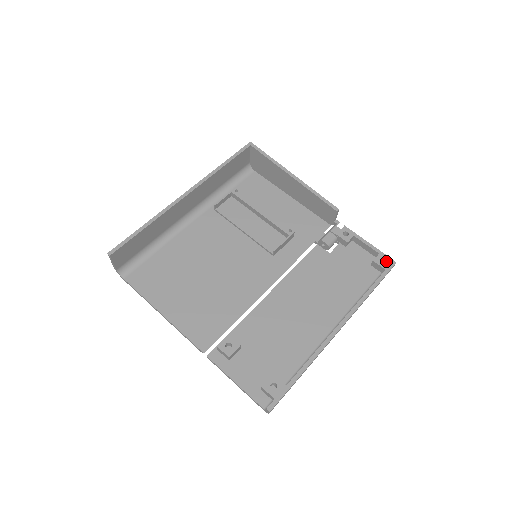
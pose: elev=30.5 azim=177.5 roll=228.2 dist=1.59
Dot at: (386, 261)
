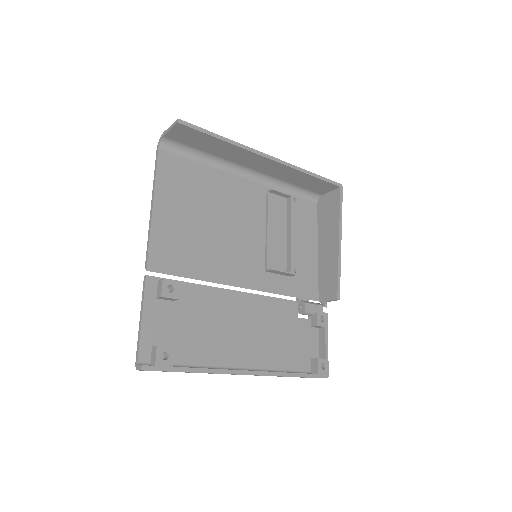
Dot at: (324, 369)
